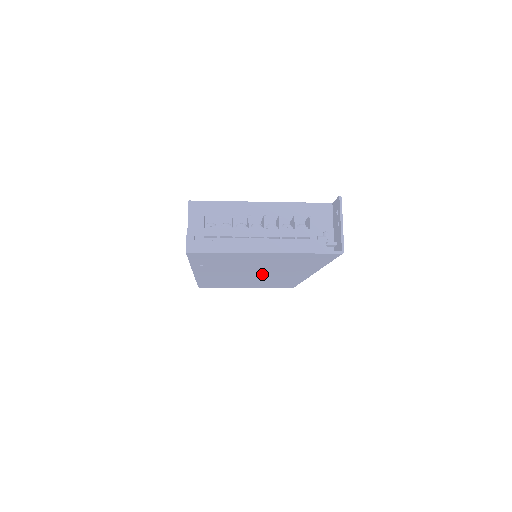
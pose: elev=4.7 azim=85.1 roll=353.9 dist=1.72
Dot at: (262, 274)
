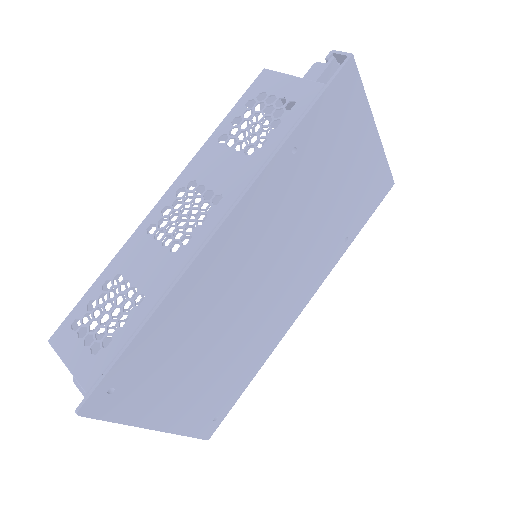
Dot at: (277, 277)
